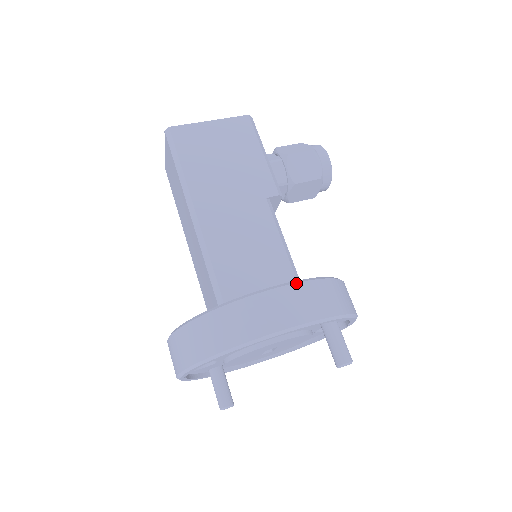
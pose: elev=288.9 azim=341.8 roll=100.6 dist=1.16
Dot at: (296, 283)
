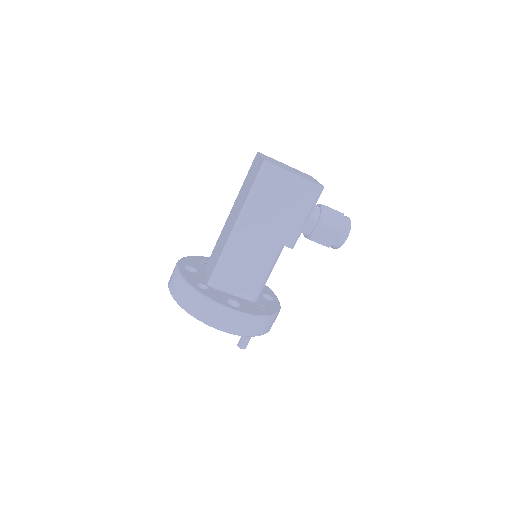
Dot at: (245, 315)
